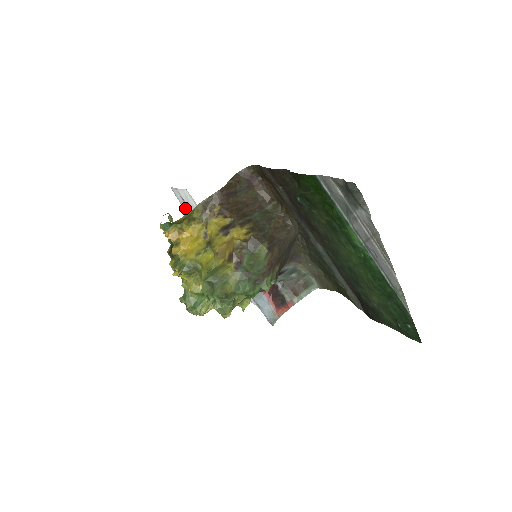
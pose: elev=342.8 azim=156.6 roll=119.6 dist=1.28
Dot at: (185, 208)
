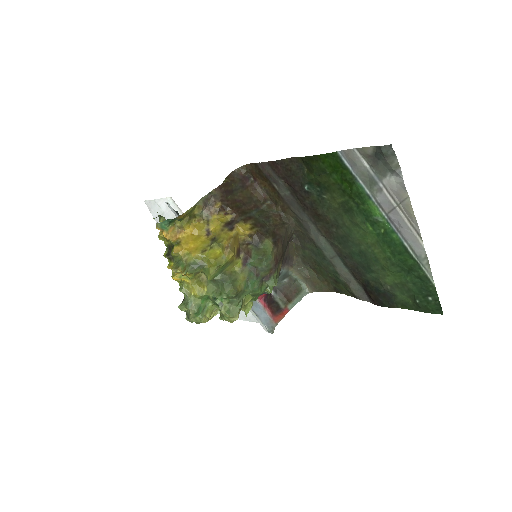
Dot at: occluded
